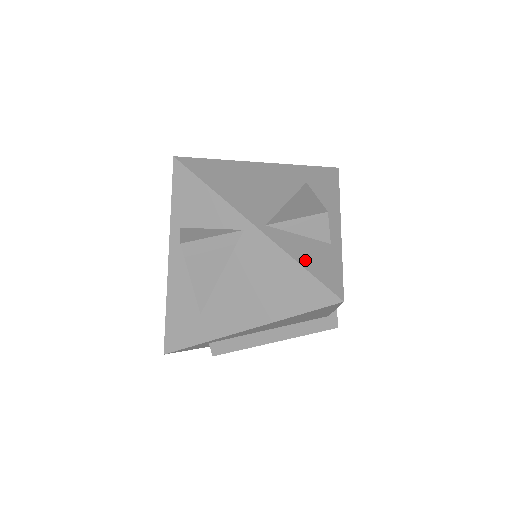
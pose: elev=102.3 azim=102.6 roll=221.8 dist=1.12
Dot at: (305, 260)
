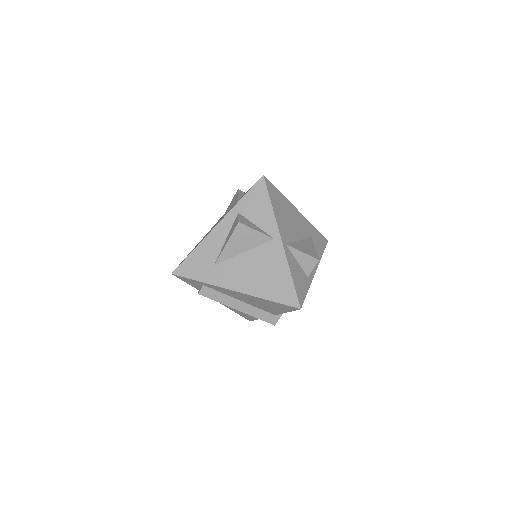
Dot at: (294, 276)
